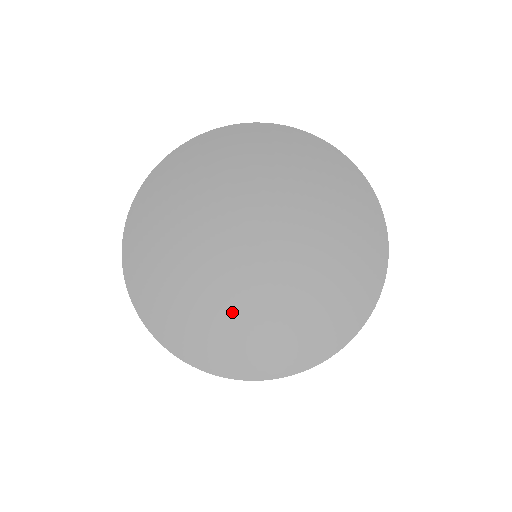
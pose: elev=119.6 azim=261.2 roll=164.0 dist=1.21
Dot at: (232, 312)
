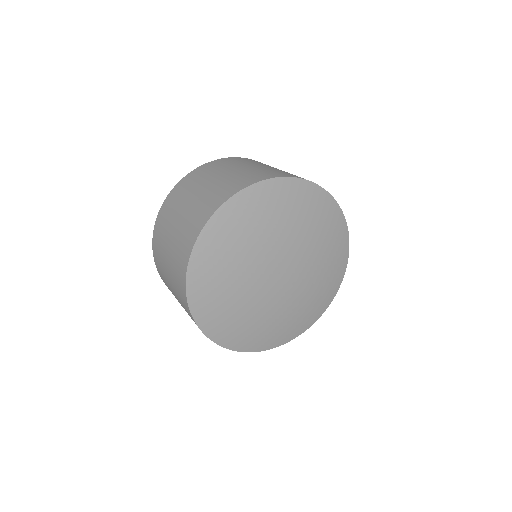
Dot at: (286, 315)
